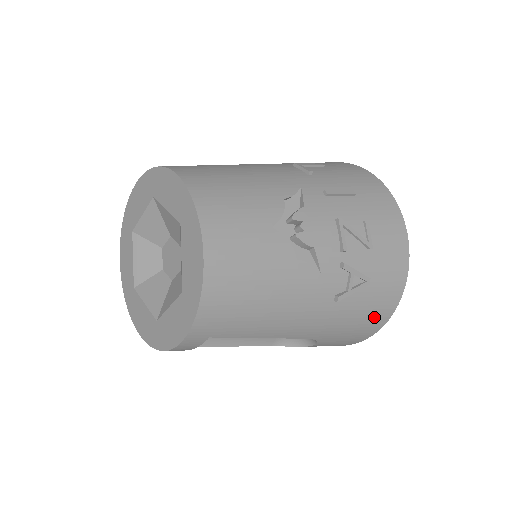
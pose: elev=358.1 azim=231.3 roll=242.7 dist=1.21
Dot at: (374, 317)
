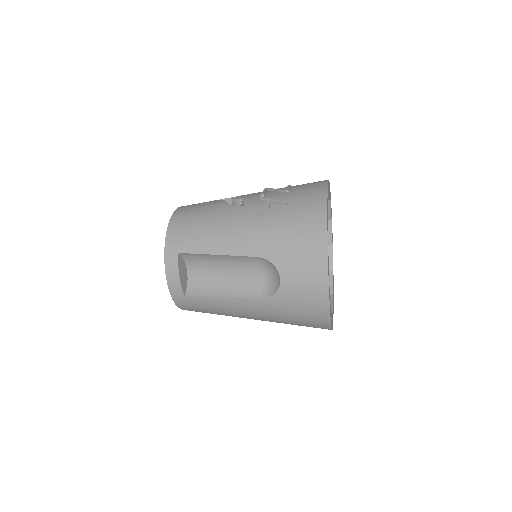
Dot at: (307, 228)
